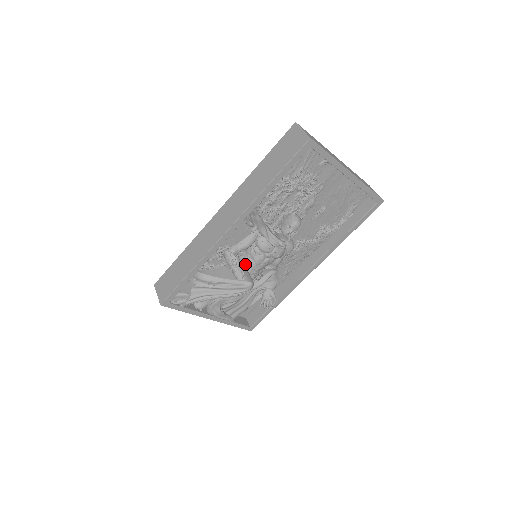
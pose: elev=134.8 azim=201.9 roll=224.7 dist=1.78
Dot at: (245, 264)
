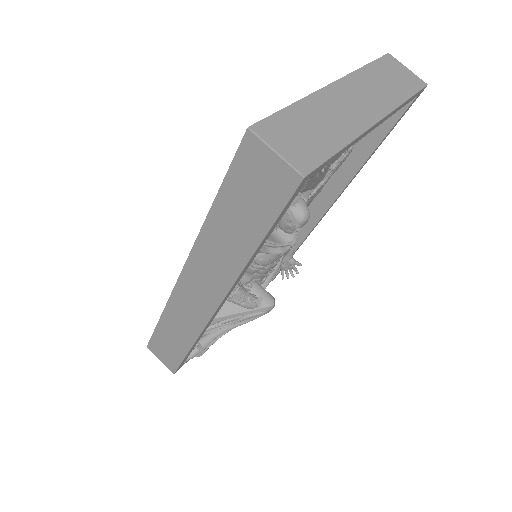
Dot at: (249, 281)
